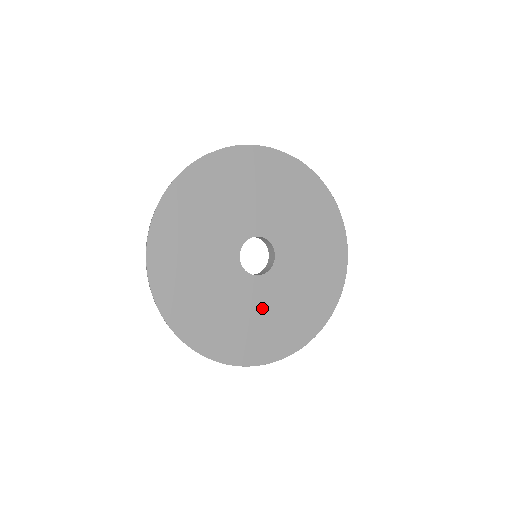
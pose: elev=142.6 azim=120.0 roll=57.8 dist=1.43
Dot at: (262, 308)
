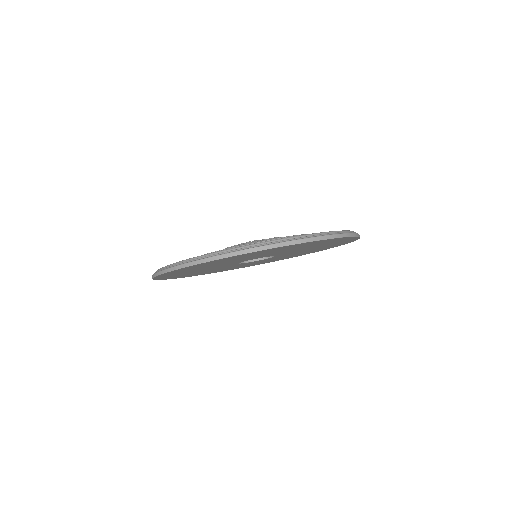
Dot at: occluded
